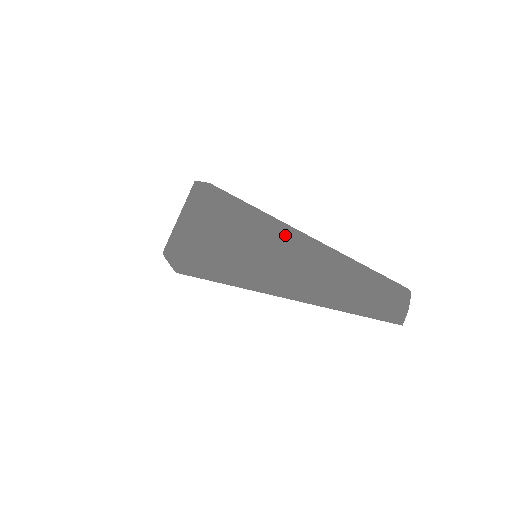
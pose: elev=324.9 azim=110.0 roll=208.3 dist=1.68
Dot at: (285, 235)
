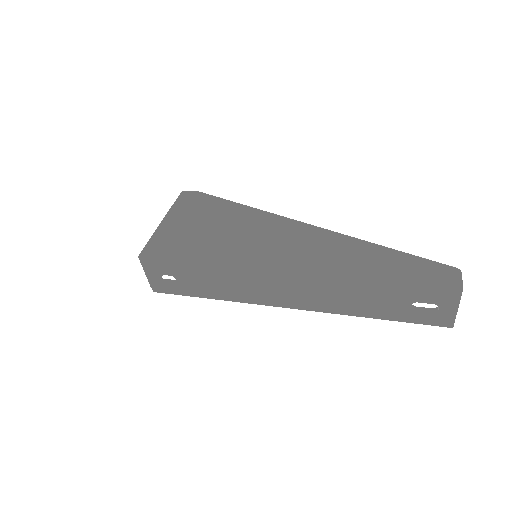
Dot at: (291, 229)
